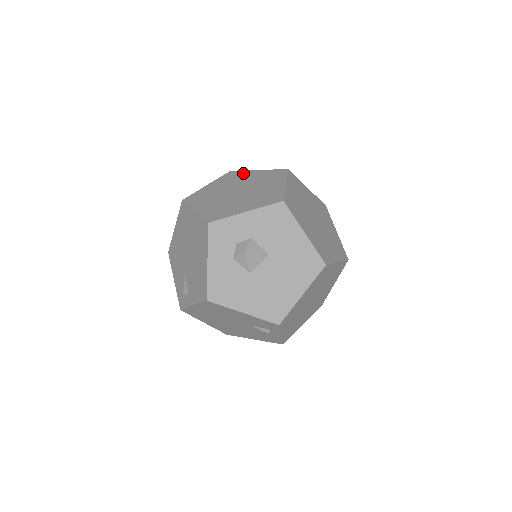
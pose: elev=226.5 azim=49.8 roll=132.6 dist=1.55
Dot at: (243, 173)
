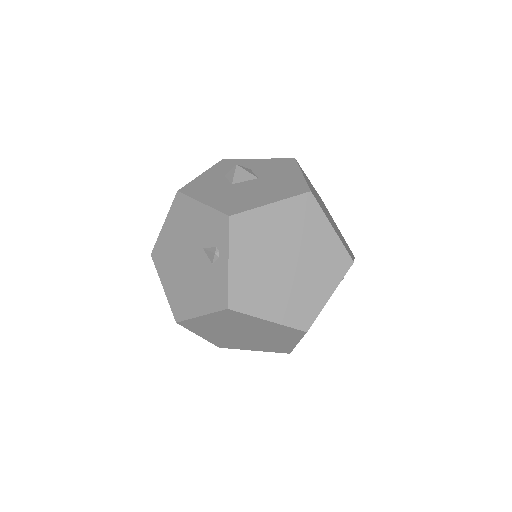
Dot at: occluded
